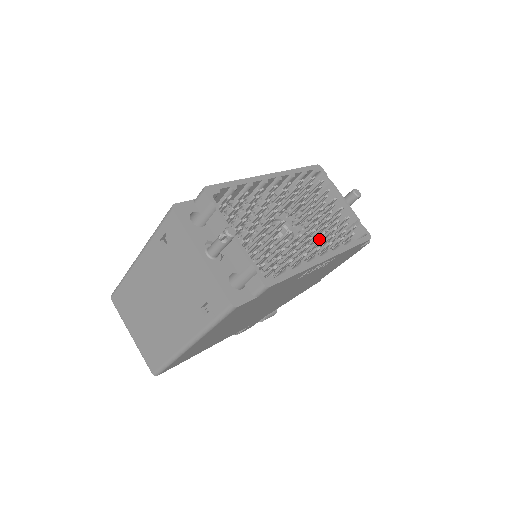
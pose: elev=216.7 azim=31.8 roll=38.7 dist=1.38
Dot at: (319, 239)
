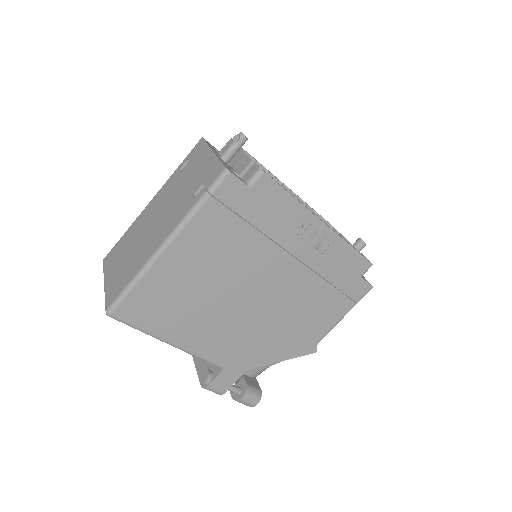
Dot at: occluded
